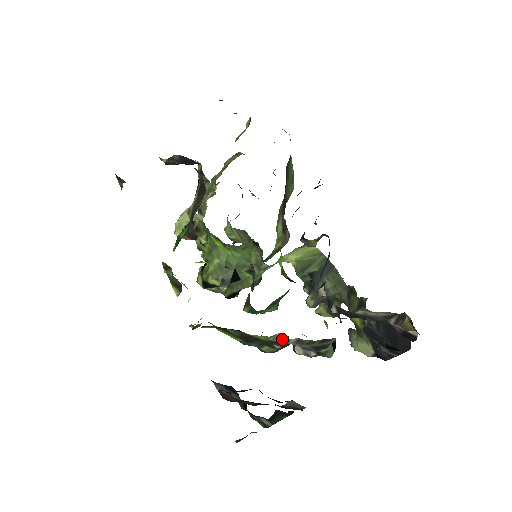
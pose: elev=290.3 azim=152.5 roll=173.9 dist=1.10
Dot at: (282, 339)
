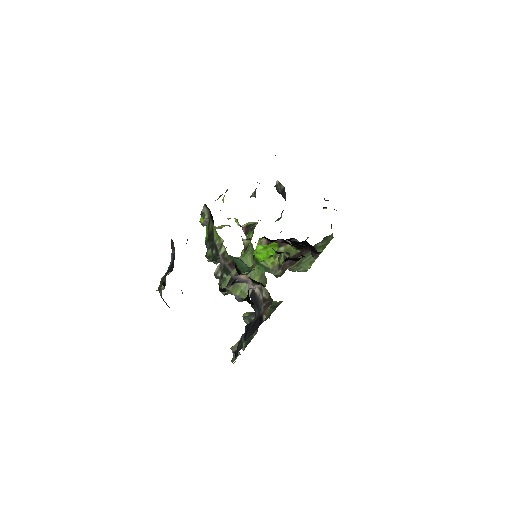
Dot at: (220, 246)
